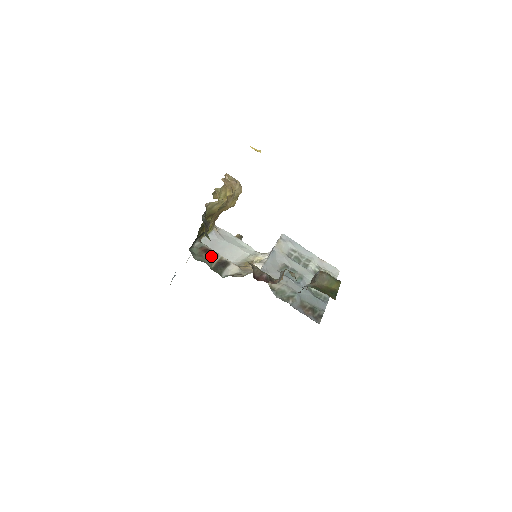
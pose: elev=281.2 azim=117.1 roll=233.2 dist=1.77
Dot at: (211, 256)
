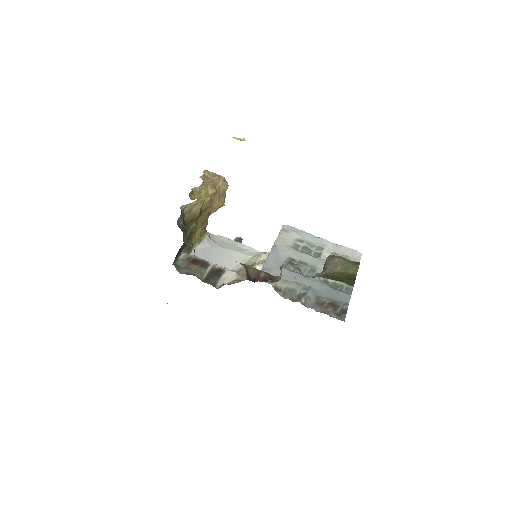
Dot at: (201, 266)
